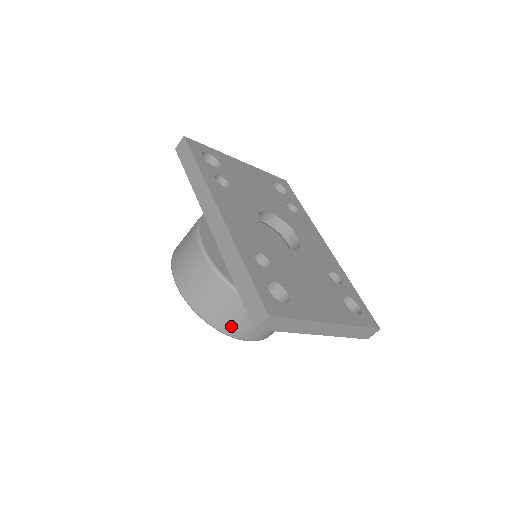
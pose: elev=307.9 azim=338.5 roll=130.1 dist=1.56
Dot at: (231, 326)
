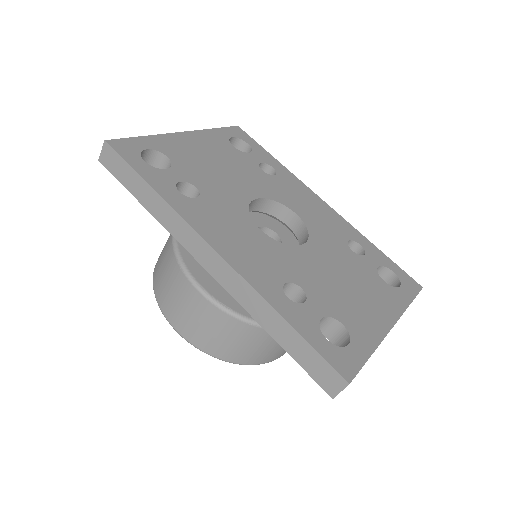
Dot at: (266, 356)
